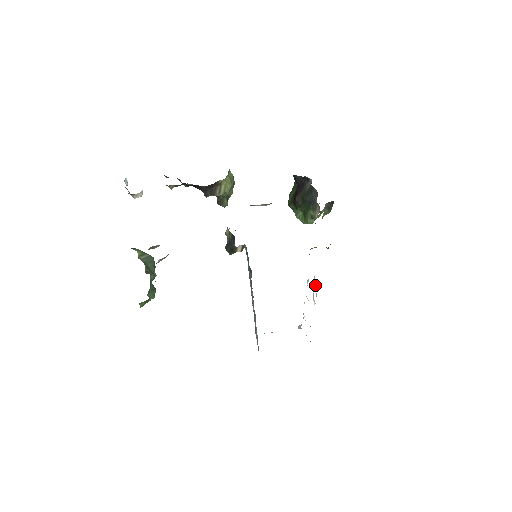
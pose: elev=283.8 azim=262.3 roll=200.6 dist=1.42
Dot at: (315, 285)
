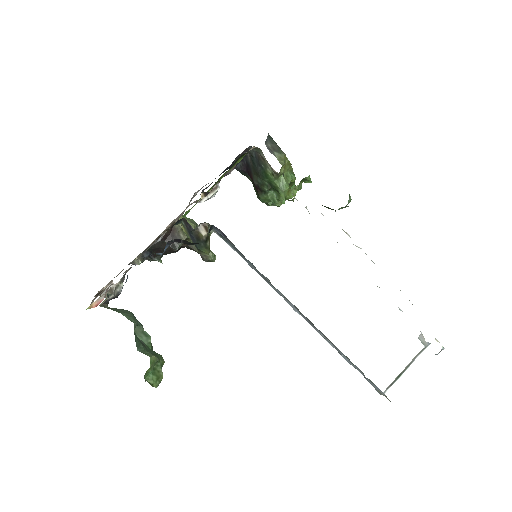
Dot at: occluded
